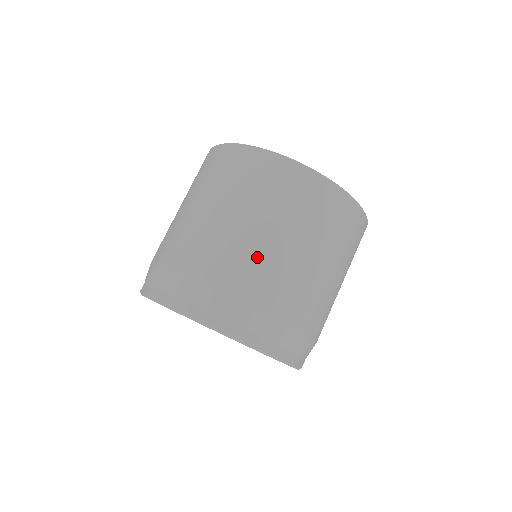
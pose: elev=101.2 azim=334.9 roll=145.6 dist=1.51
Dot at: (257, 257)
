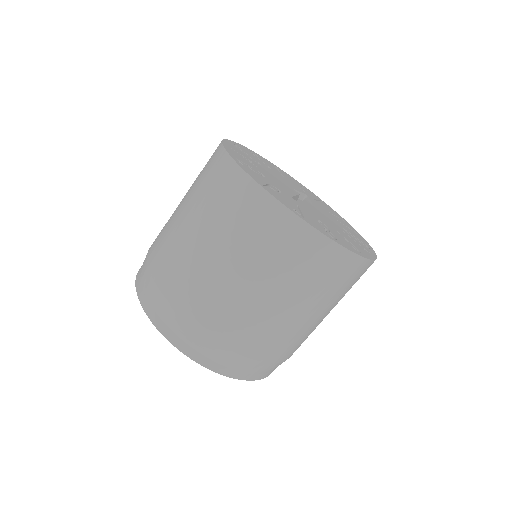
Dot at: (312, 331)
